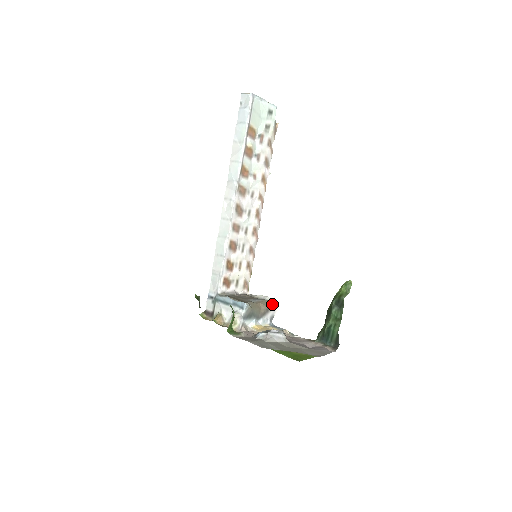
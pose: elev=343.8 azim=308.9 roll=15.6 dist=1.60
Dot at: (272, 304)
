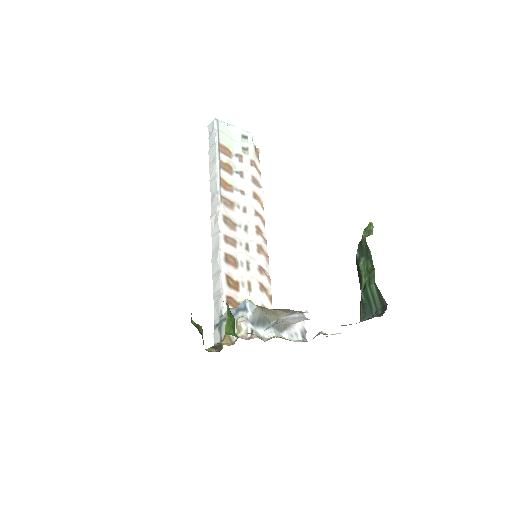
Dot at: occluded
